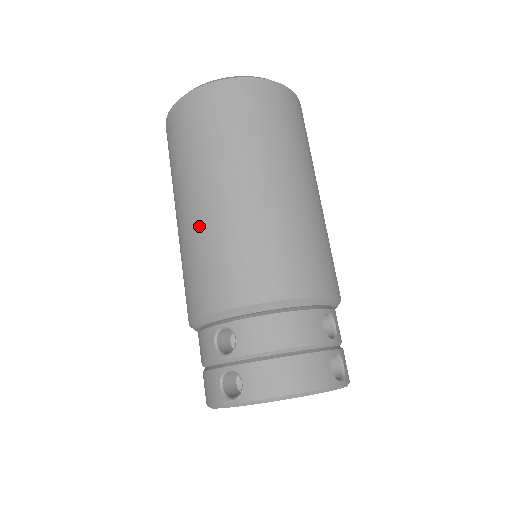
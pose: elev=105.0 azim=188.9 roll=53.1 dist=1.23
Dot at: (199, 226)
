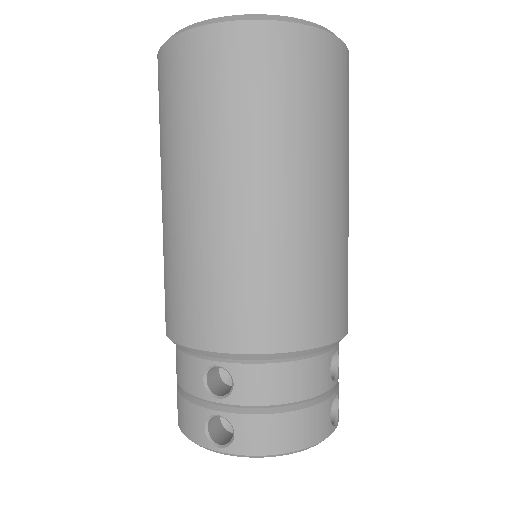
Dot at: (203, 234)
